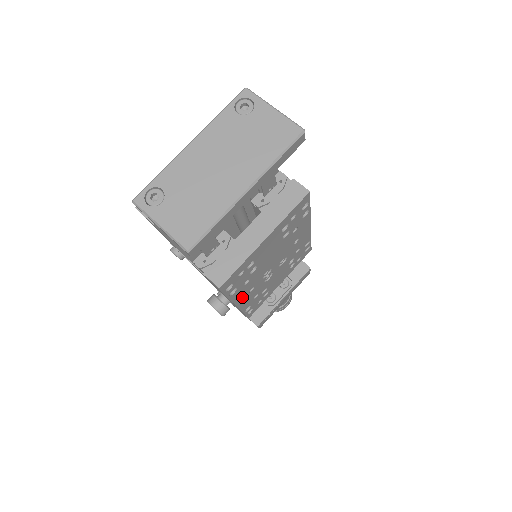
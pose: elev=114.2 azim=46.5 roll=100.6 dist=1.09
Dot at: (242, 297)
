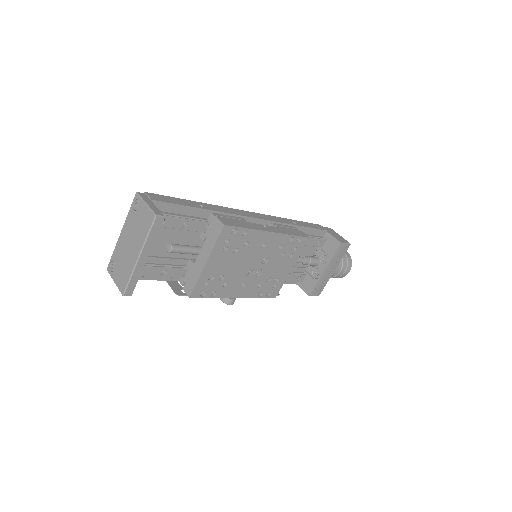
Dot at: (236, 292)
